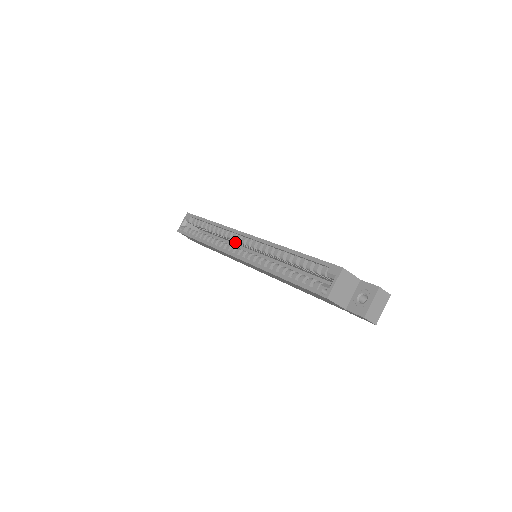
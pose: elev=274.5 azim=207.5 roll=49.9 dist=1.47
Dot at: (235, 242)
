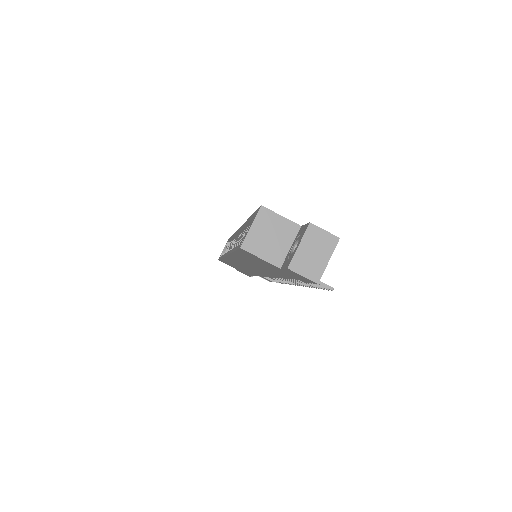
Dot at: occluded
